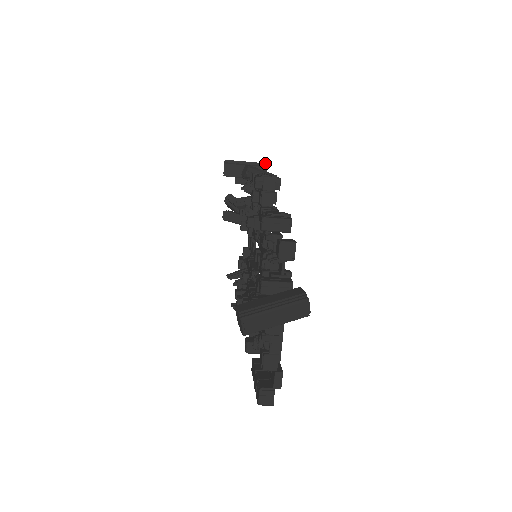
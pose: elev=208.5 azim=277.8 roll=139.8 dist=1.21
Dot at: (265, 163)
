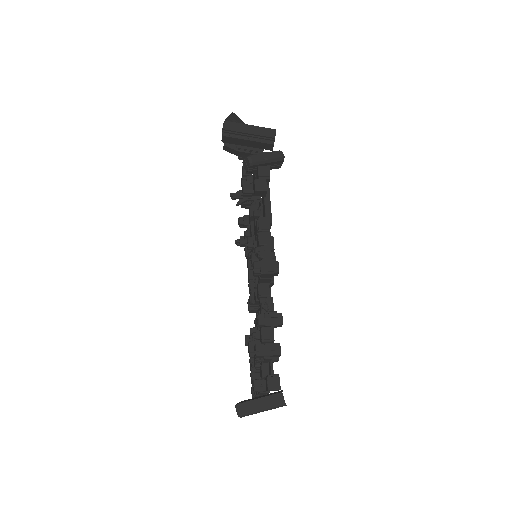
Dot at: (271, 137)
